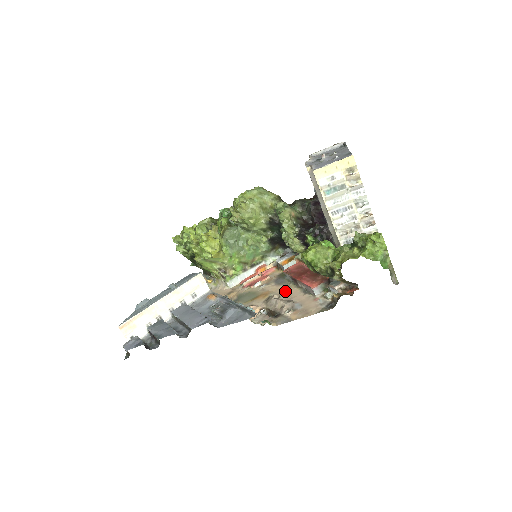
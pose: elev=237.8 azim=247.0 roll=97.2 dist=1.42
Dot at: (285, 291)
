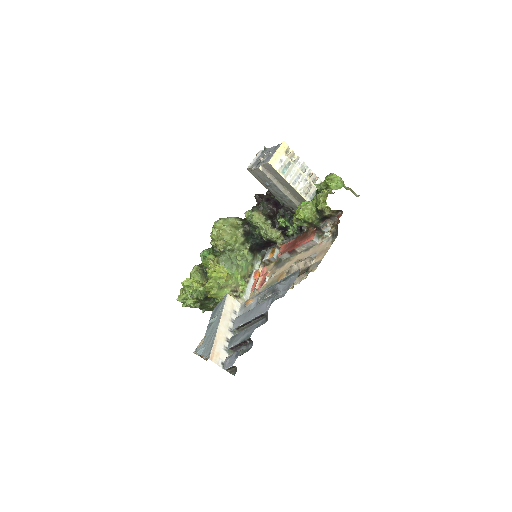
Dot at: (293, 262)
